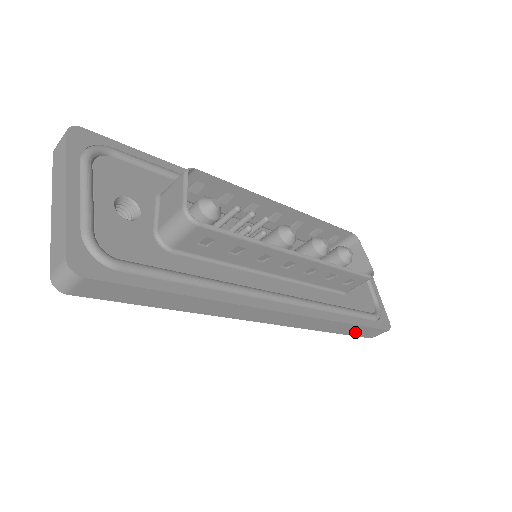
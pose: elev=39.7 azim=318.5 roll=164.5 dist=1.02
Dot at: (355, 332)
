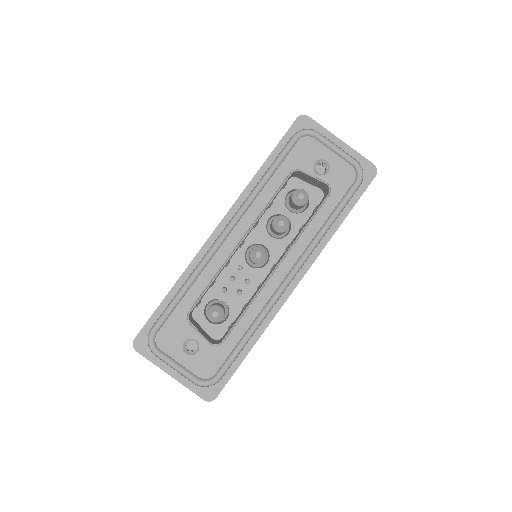
Dot at: occluded
